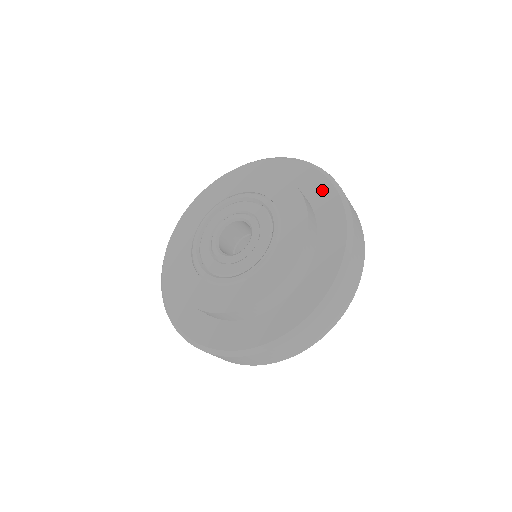
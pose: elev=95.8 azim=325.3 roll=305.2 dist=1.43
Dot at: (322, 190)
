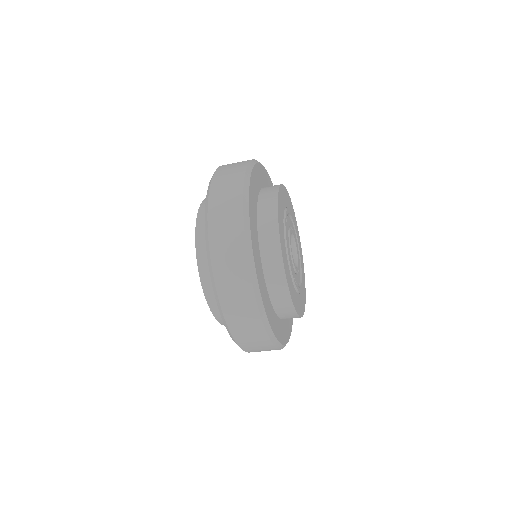
Dot at: occluded
